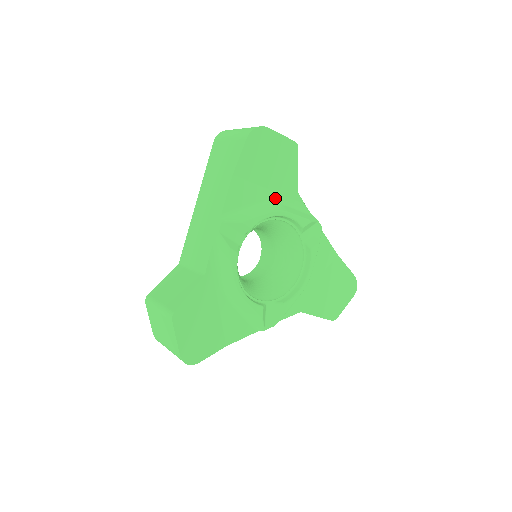
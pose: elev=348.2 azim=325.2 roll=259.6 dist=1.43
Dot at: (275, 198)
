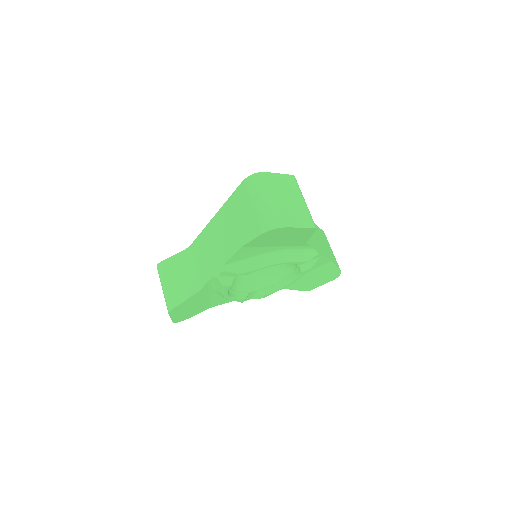
Dot at: (281, 249)
